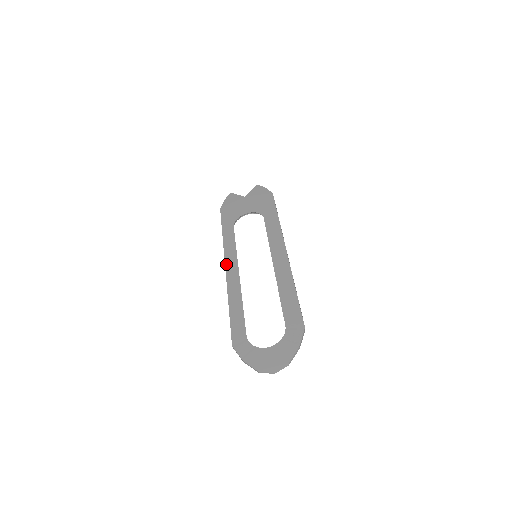
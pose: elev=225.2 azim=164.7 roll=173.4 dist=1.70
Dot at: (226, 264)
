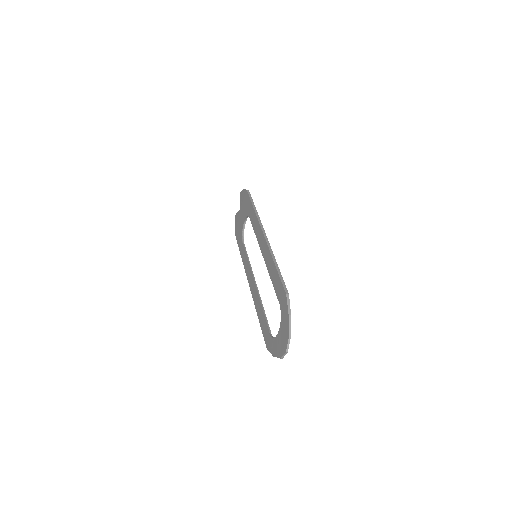
Dot at: (248, 280)
